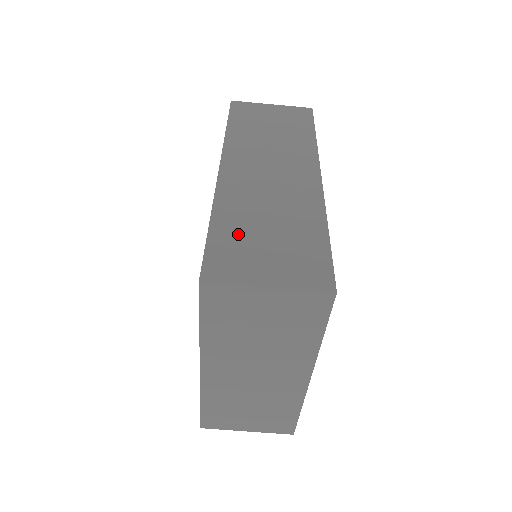
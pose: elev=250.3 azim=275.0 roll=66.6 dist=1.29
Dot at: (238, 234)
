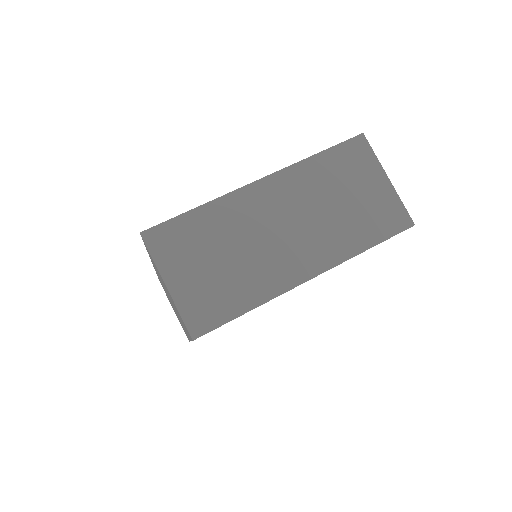
Dot at: occluded
